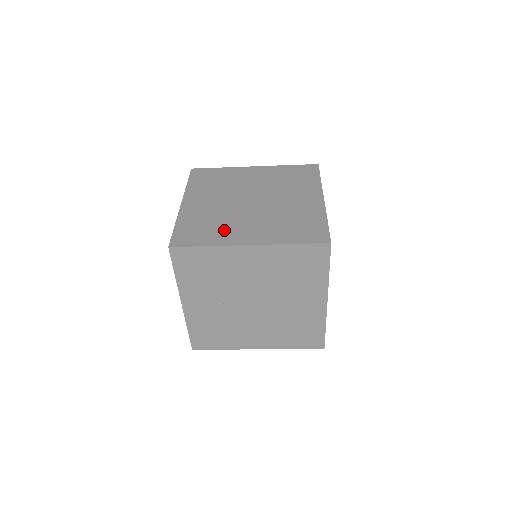
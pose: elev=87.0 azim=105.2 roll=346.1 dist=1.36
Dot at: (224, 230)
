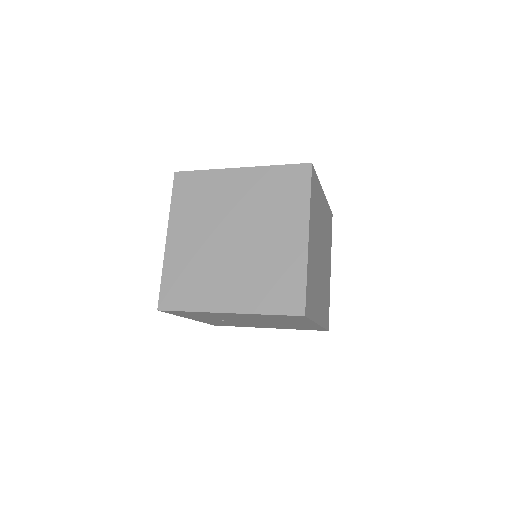
Dot at: (205, 288)
